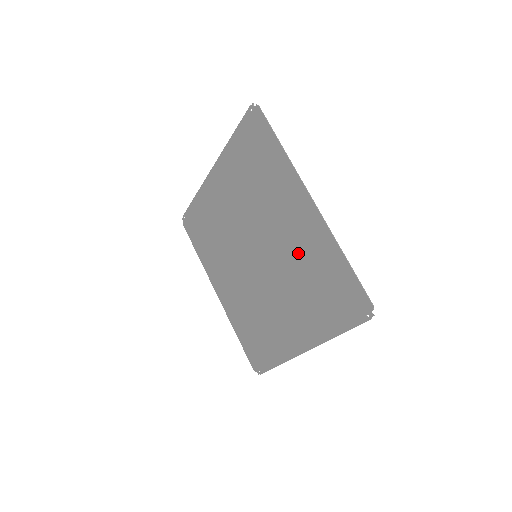
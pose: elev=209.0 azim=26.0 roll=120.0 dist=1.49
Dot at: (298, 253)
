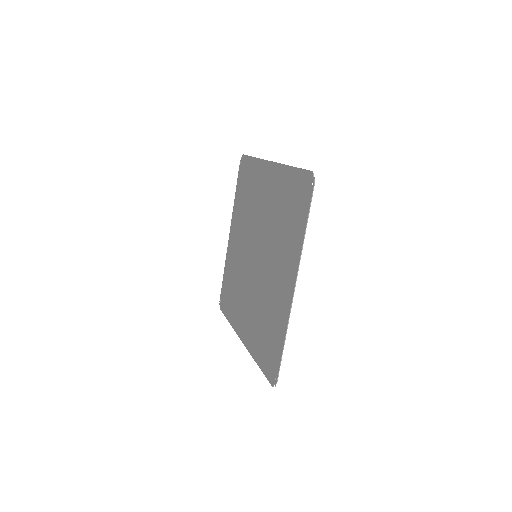
Dot at: (273, 209)
